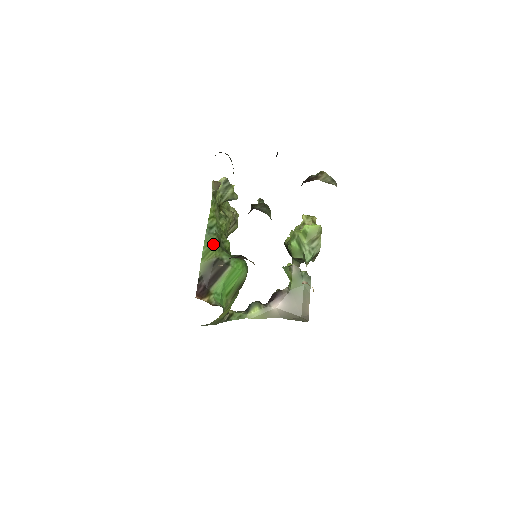
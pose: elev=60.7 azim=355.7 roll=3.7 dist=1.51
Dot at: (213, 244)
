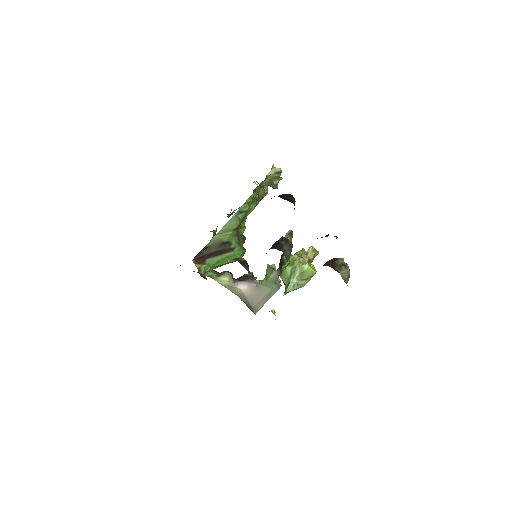
Dot at: (233, 228)
